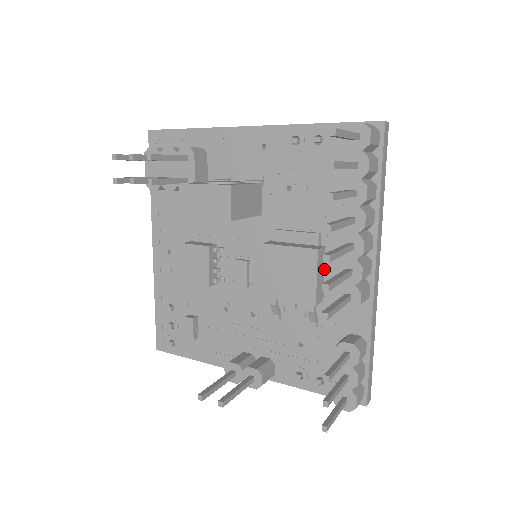
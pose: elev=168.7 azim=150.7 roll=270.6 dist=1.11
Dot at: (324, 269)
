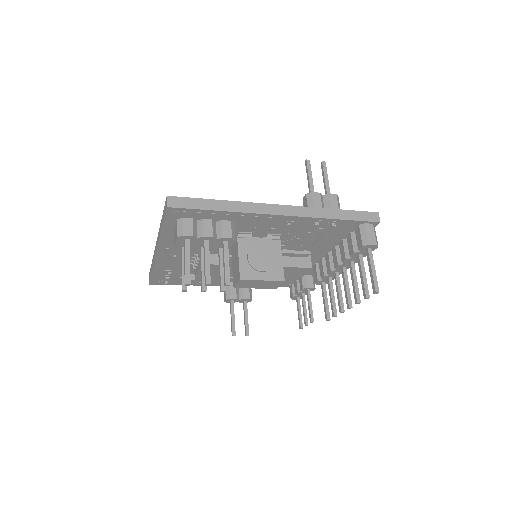
Dot at: occluded
